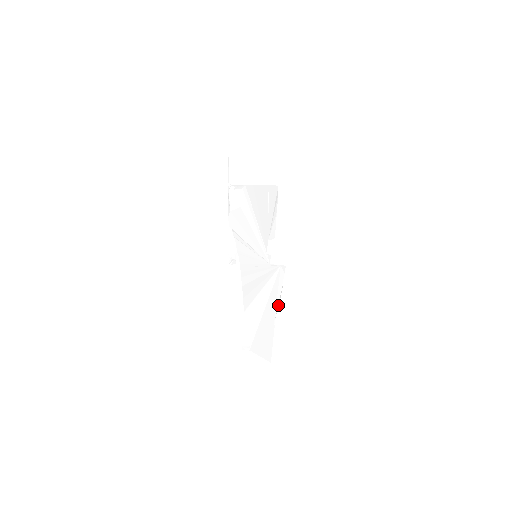
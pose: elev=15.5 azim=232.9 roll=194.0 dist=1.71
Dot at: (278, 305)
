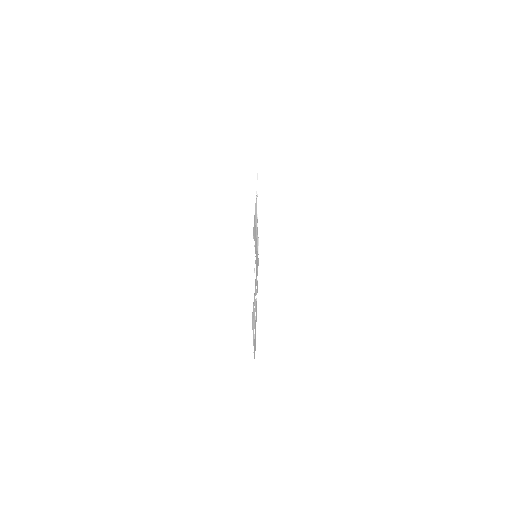
Dot at: occluded
